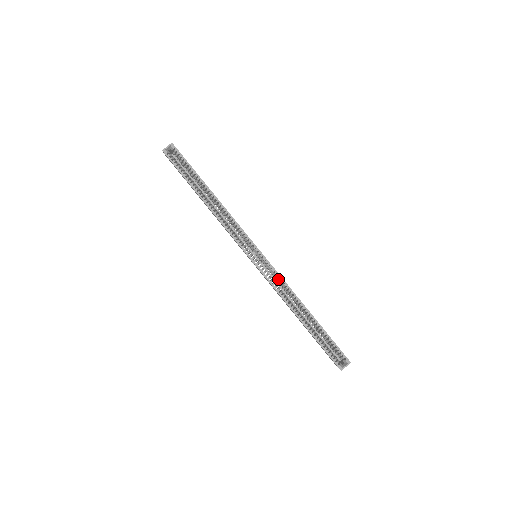
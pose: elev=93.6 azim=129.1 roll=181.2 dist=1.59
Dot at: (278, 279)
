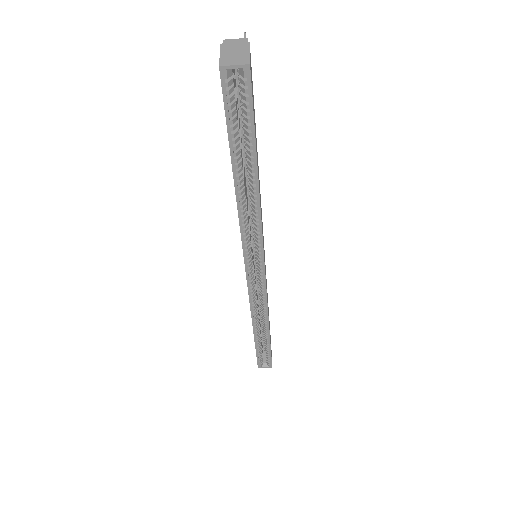
Dot at: (262, 299)
